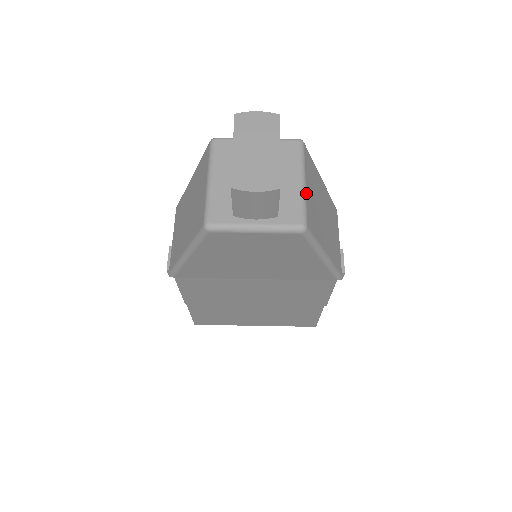
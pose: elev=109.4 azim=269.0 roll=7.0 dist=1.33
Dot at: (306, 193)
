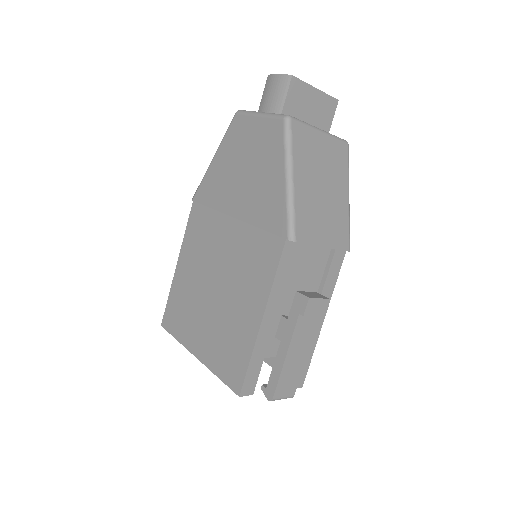
Dot at: (315, 130)
